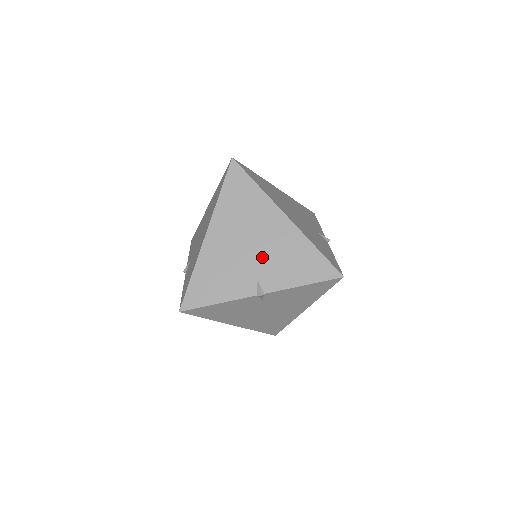
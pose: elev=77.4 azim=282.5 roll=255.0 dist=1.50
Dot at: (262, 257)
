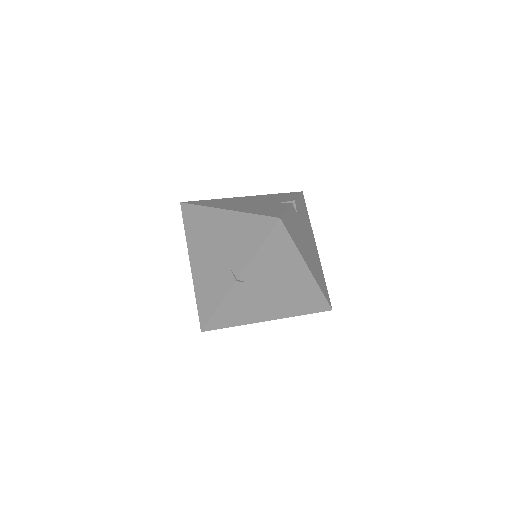
Dot at: (226, 251)
